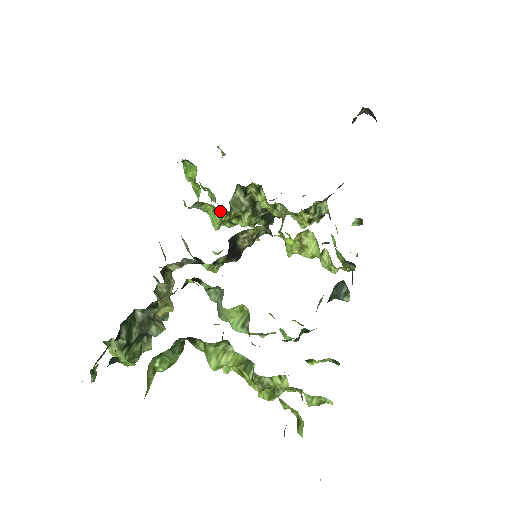
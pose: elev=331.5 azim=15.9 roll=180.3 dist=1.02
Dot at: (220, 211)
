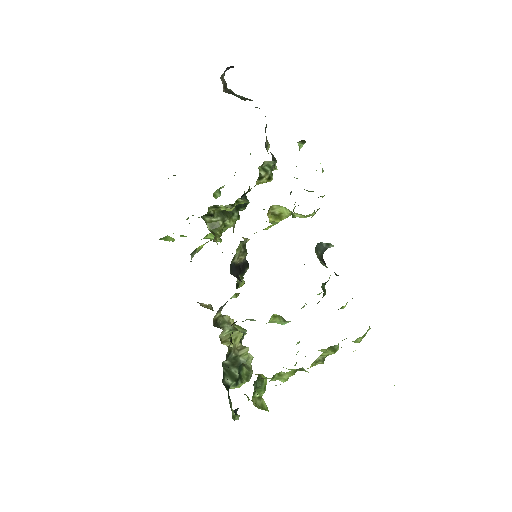
Dot at: (210, 234)
